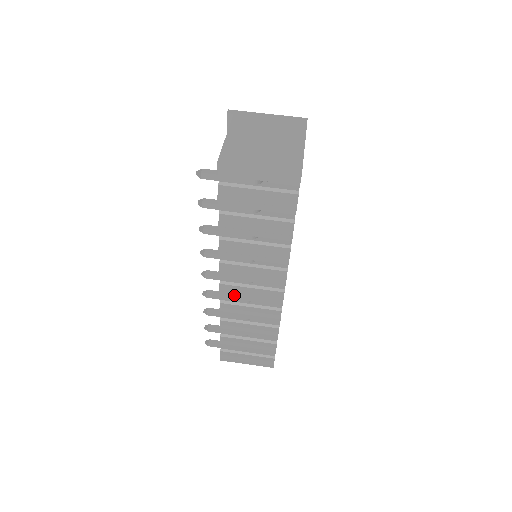
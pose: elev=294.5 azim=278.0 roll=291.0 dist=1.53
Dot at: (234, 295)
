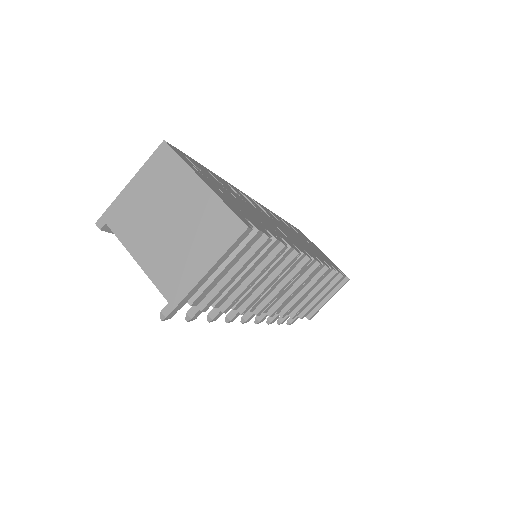
Dot at: (282, 304)
